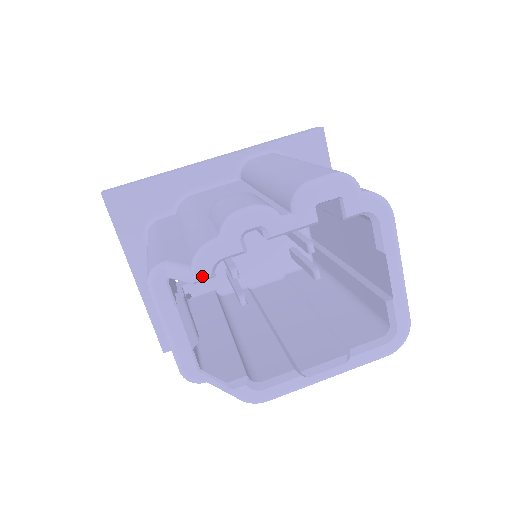
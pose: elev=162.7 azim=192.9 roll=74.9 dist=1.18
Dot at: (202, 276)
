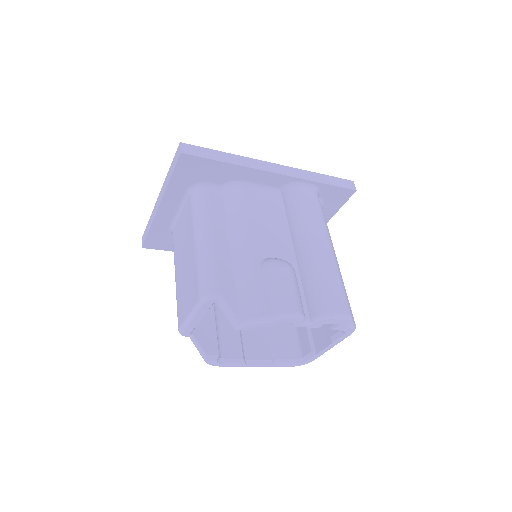
Dot at: (243, 329)
